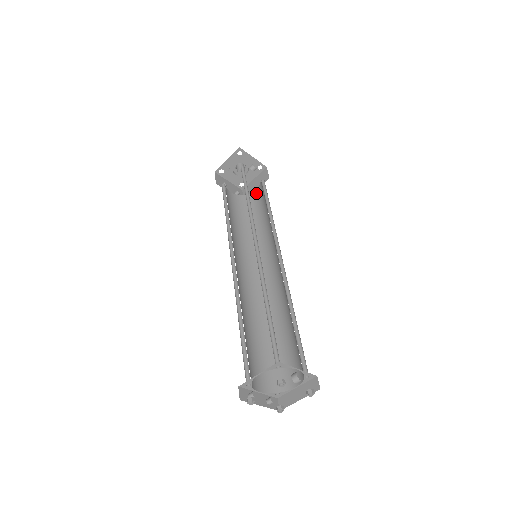
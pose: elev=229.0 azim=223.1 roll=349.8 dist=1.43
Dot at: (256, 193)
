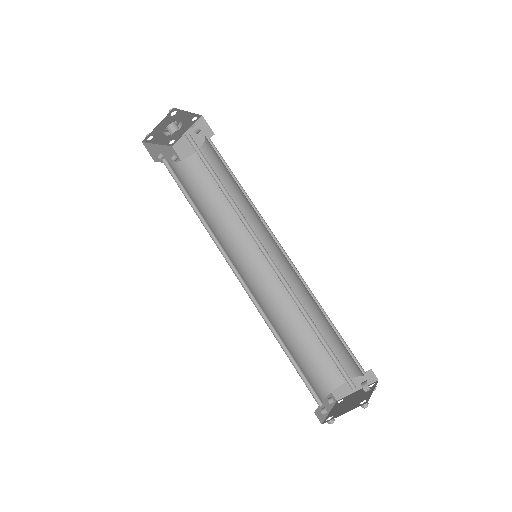
Dot at: occluded
